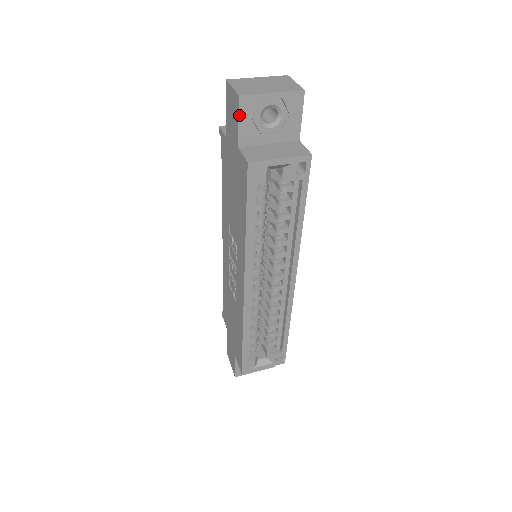
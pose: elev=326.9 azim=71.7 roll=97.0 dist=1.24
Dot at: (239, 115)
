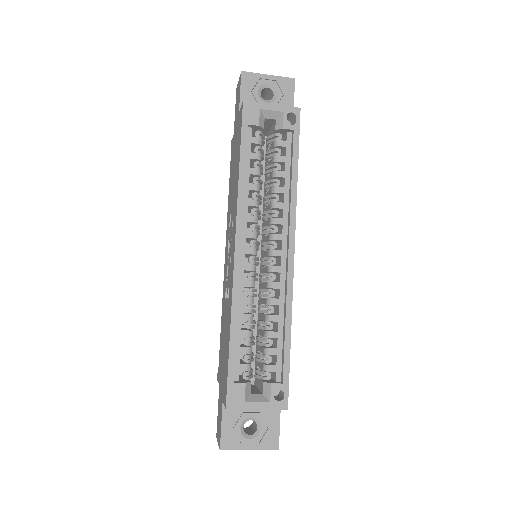
Dot at: (241, 86)
